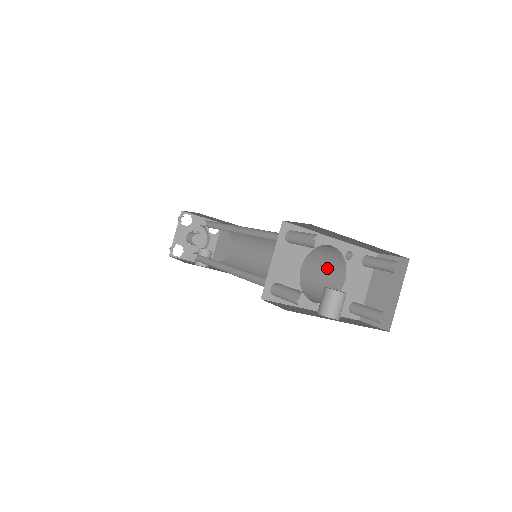
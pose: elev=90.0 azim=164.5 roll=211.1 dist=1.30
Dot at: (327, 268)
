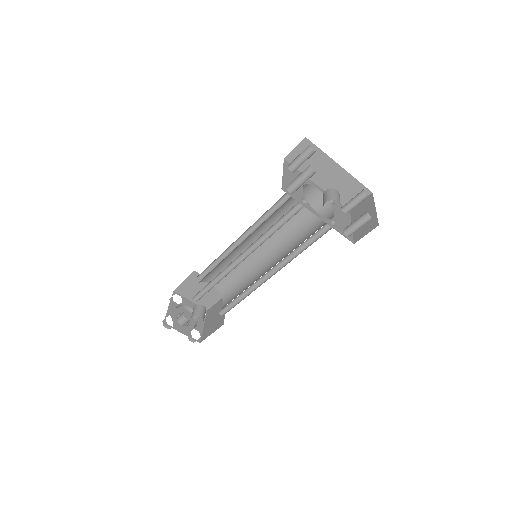
Dot at: (318, 222)
